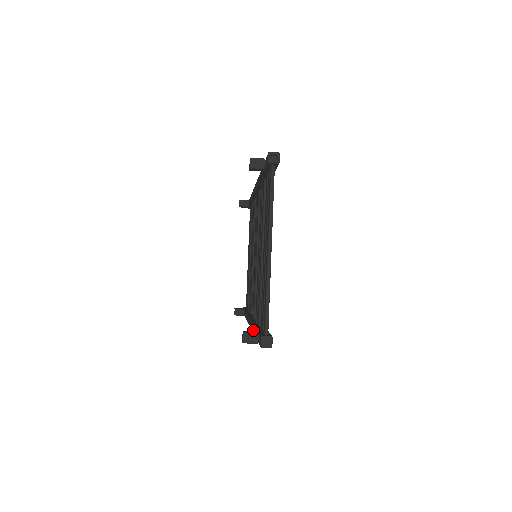
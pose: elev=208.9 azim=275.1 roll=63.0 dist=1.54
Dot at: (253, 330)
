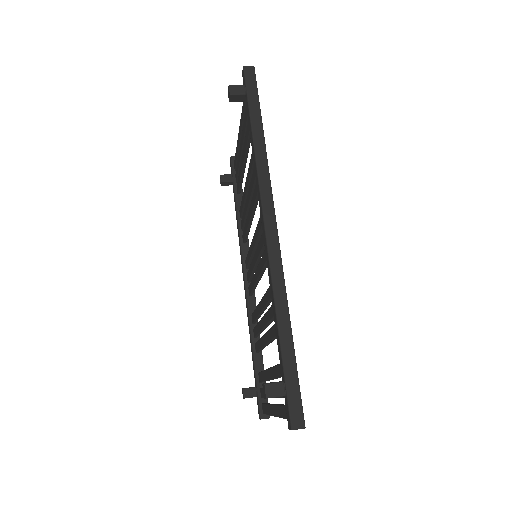
Dot at: (250, 336)
